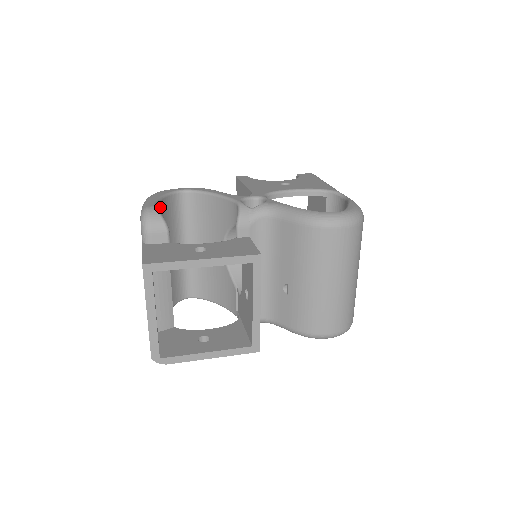
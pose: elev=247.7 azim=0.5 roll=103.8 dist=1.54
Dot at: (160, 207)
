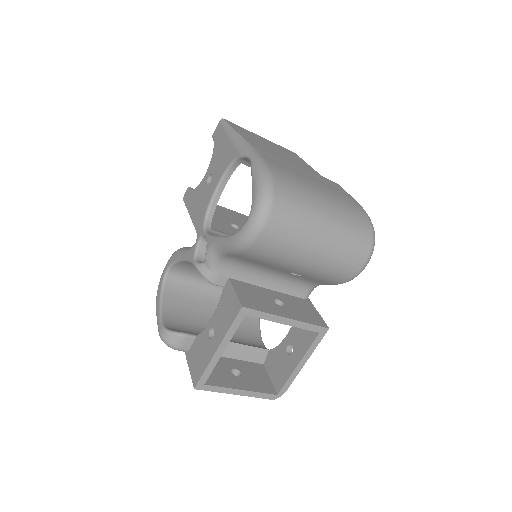
Dot at: (167, 309)
